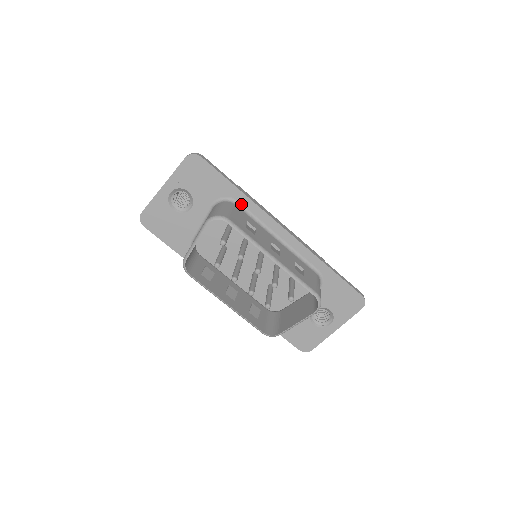
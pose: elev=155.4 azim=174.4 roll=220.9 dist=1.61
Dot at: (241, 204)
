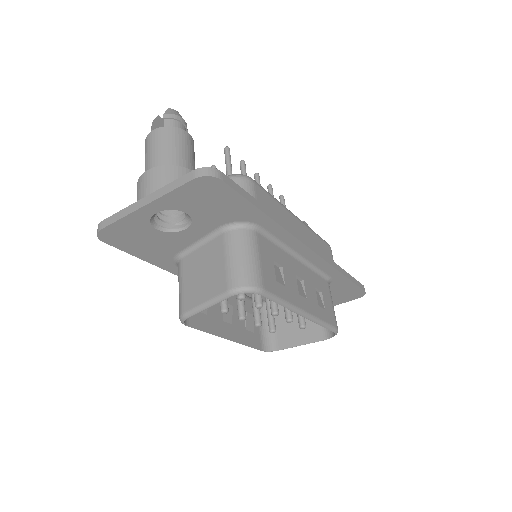
Dot at: (263, 228)
